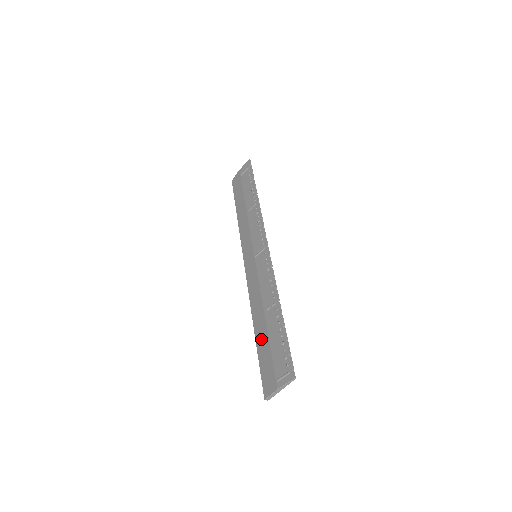
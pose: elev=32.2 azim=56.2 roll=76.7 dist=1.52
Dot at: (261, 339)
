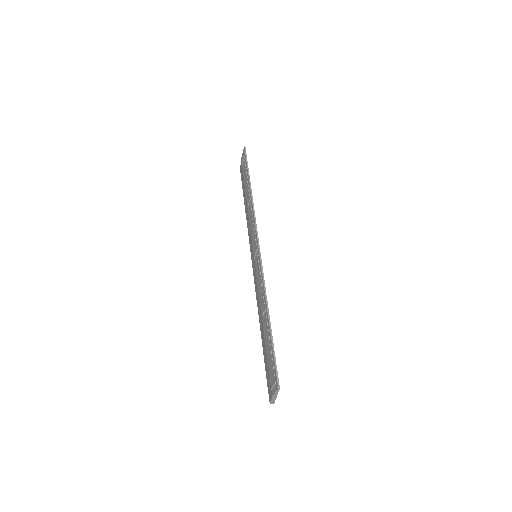
Dot at: (263, 344)
